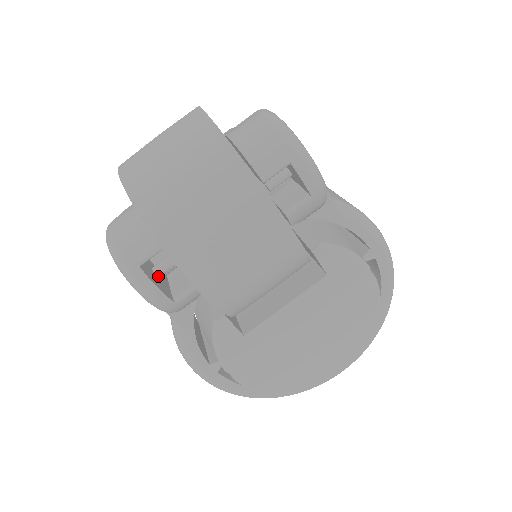
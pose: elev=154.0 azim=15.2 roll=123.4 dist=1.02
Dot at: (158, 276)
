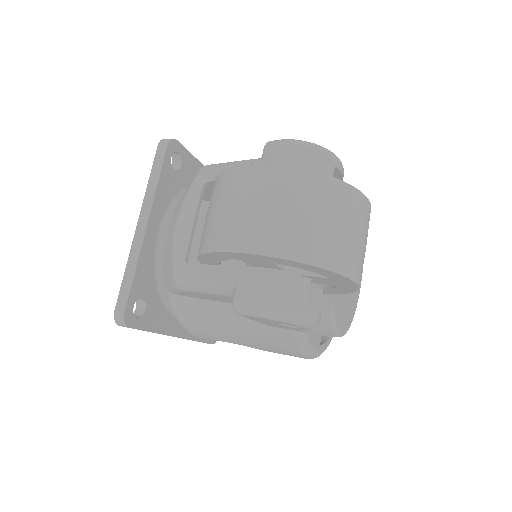
Dot at: occluded
